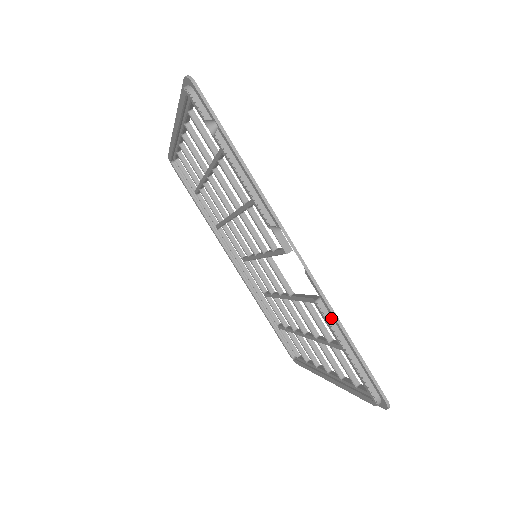
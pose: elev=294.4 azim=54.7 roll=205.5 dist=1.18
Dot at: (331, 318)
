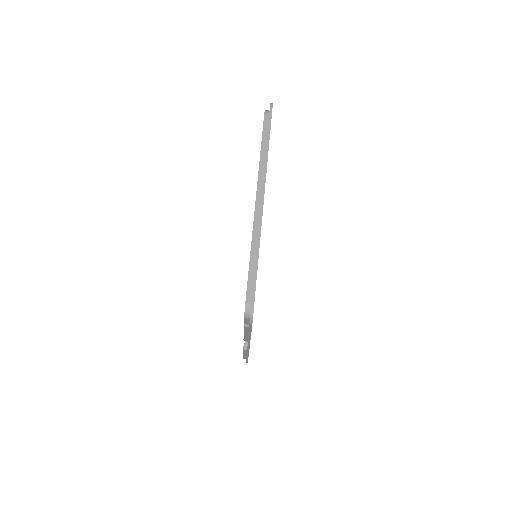
Dot at: (246, 352)
